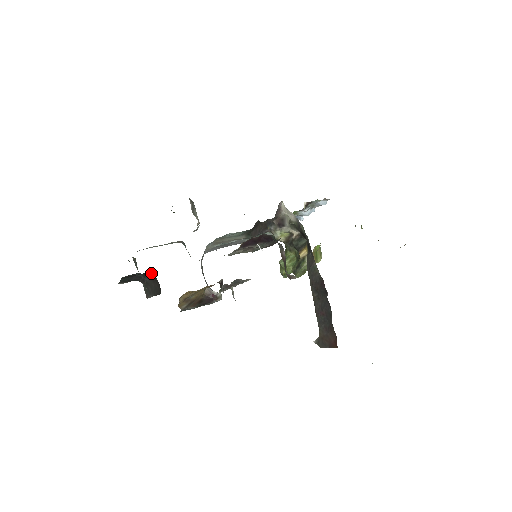
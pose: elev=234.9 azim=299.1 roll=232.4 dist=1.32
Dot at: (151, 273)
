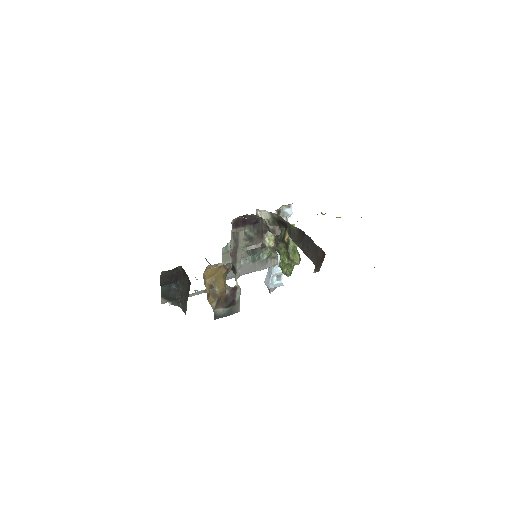
Dot at: (179, 269)
